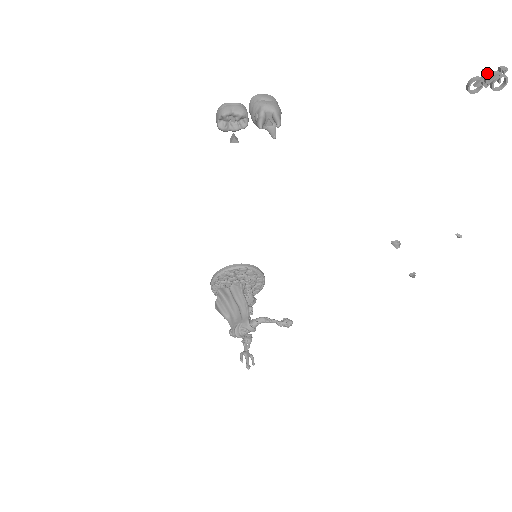
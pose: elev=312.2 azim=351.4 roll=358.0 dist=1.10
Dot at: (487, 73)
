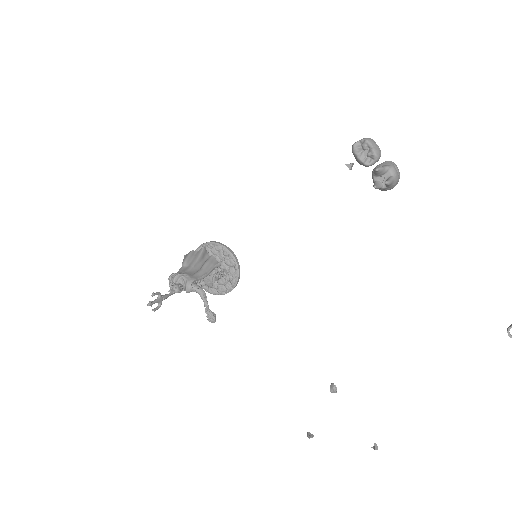
Dot at: out of frame
